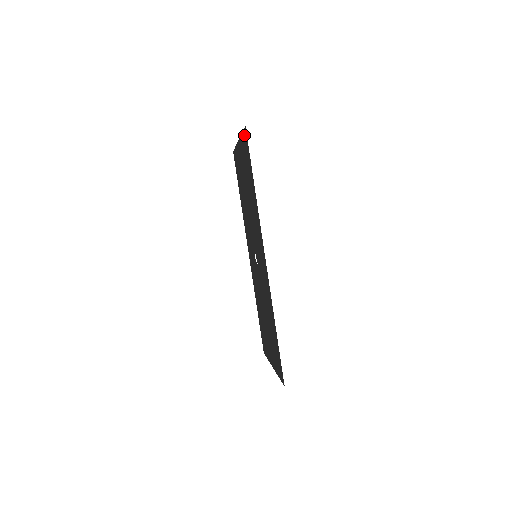
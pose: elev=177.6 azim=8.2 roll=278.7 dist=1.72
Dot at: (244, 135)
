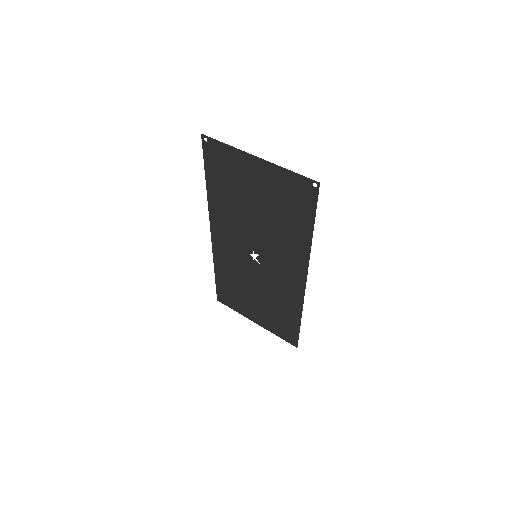
Dot at: (304, 182)
